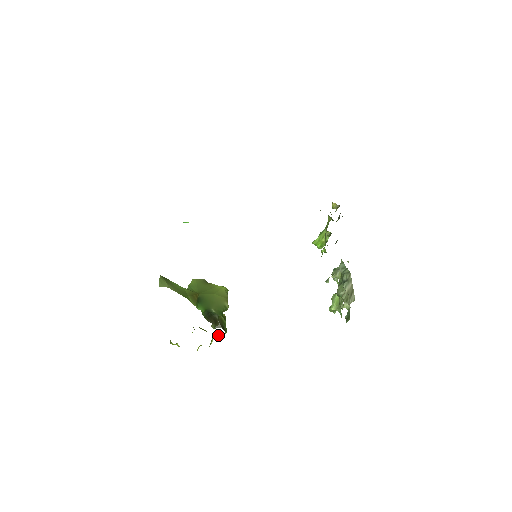
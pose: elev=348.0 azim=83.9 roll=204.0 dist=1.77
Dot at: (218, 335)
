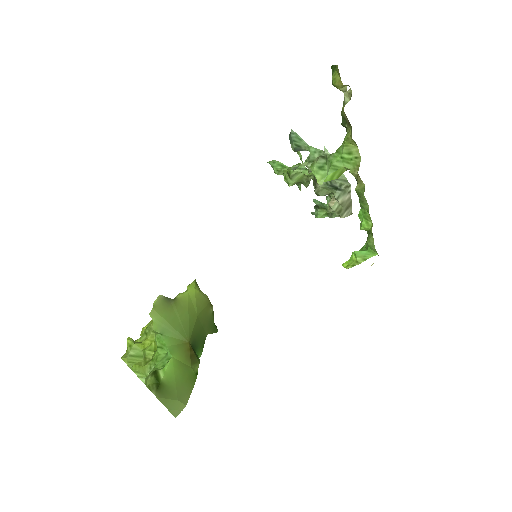
Dot at: occluded
